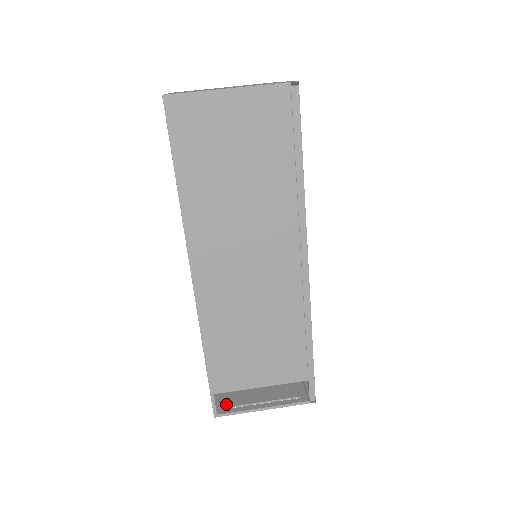
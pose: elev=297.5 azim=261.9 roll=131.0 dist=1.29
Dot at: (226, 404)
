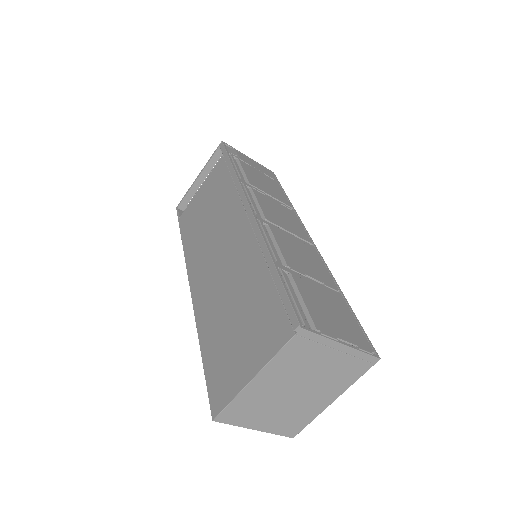
Dot at: occluded
